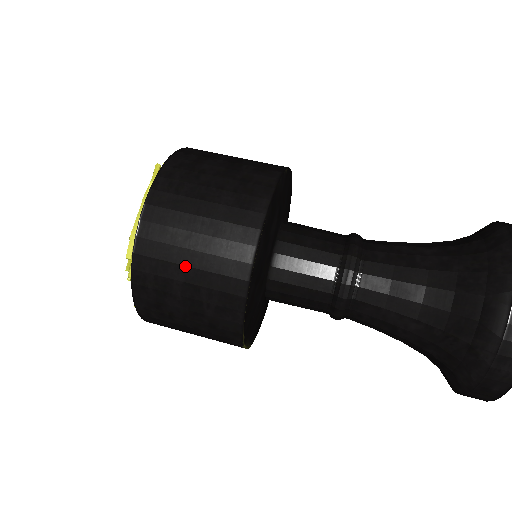
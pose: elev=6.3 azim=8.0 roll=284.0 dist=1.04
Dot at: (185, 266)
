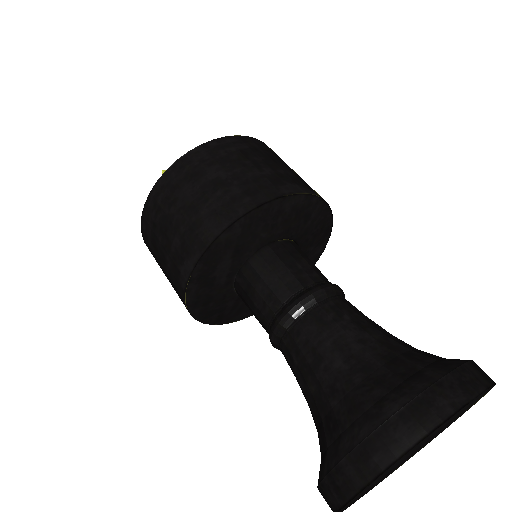
Dot at: (163, 271)
